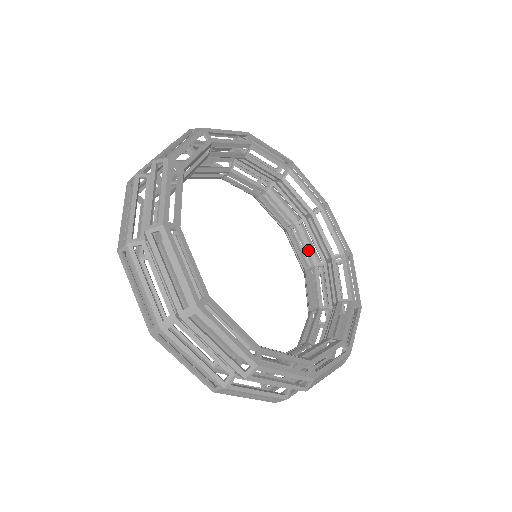
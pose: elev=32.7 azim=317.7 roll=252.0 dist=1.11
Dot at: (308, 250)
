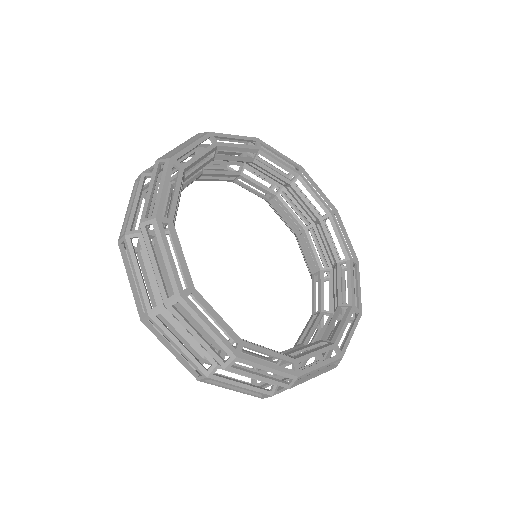
Dot at: (315, 255)
